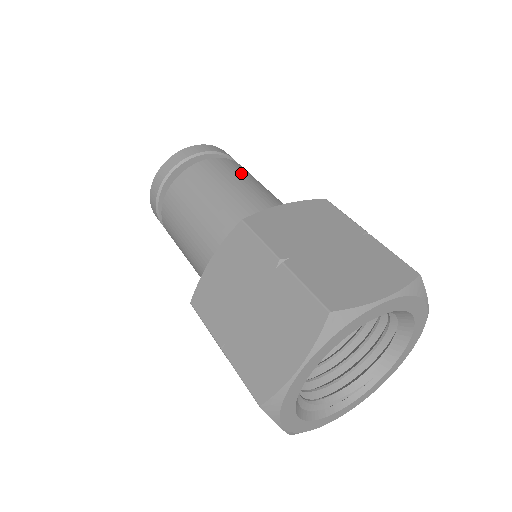
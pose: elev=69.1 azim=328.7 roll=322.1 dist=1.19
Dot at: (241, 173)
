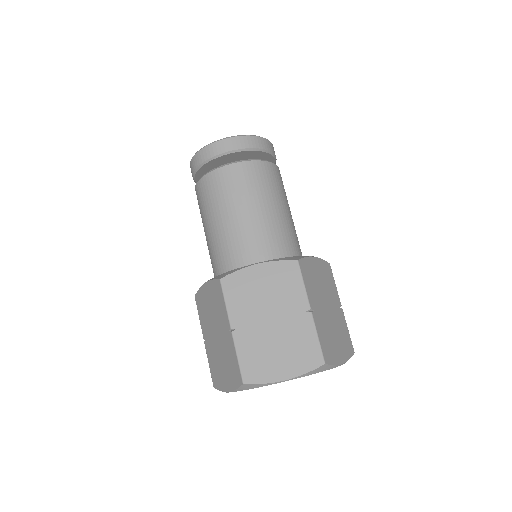
Dot at: (285, 192)
